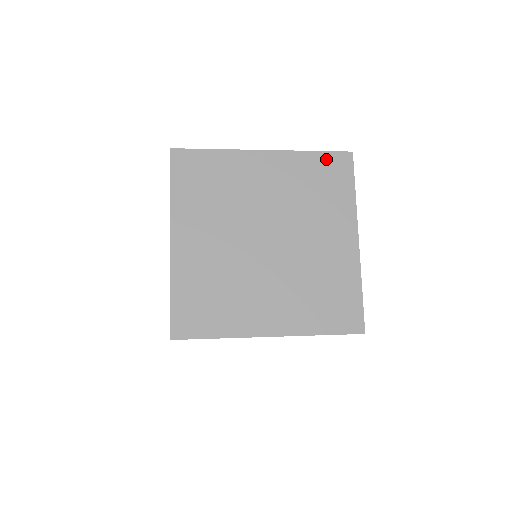
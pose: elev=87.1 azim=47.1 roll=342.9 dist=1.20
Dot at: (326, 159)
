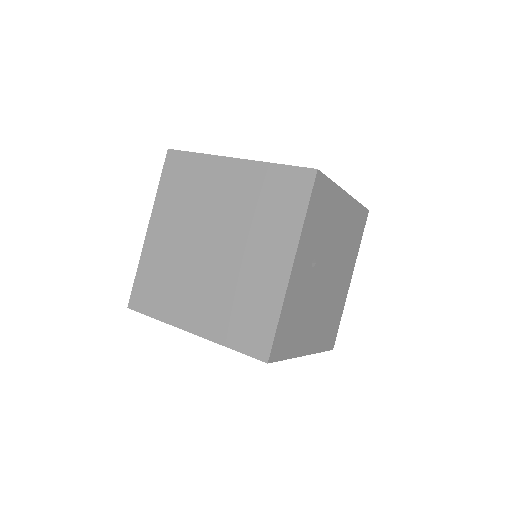
Dot at: occluded
